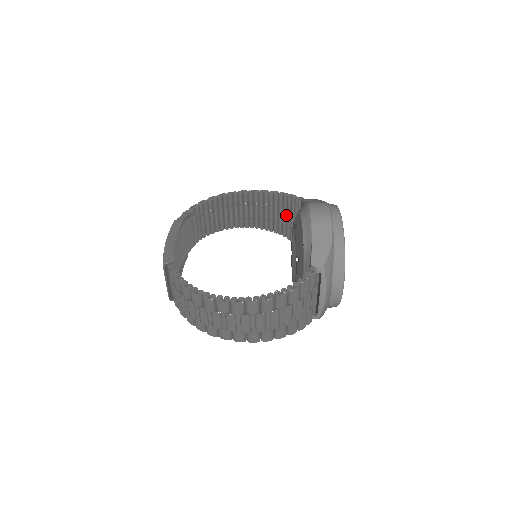
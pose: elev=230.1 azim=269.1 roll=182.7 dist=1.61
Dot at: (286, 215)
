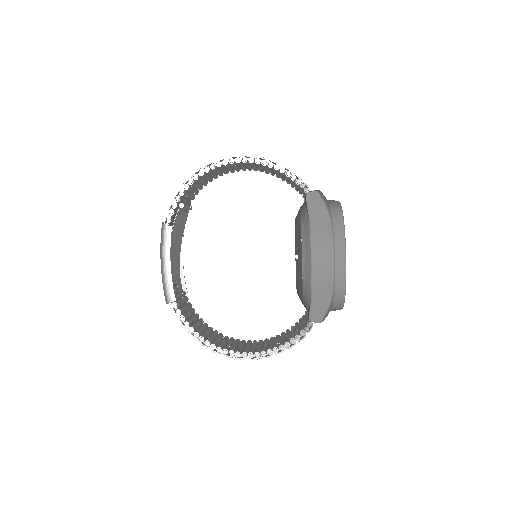
Dot at: (289, 180)
